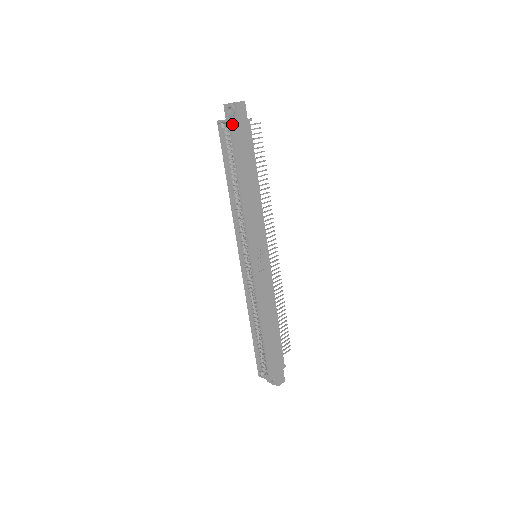
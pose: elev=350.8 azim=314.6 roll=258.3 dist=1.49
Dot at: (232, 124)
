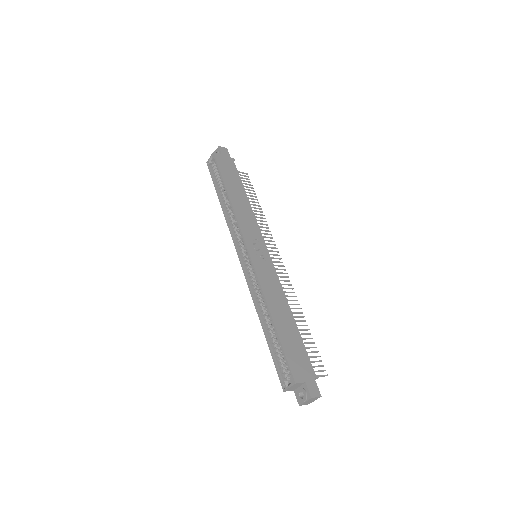
Dot at: (216, 155)
